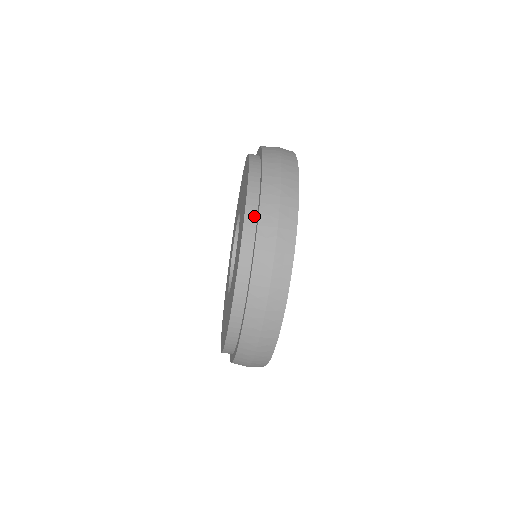
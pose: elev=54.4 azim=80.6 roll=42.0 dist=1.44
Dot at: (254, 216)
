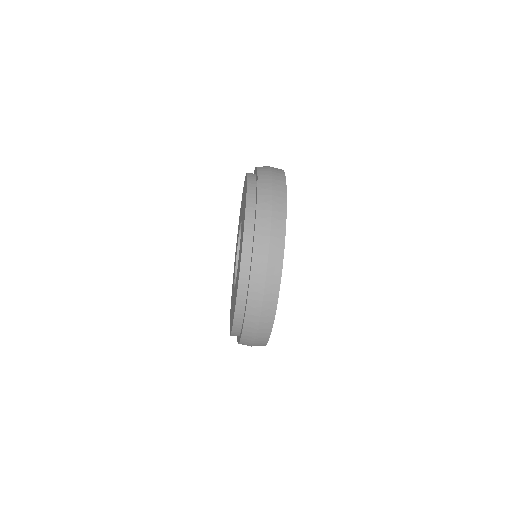
Dot at: (250, 244)
